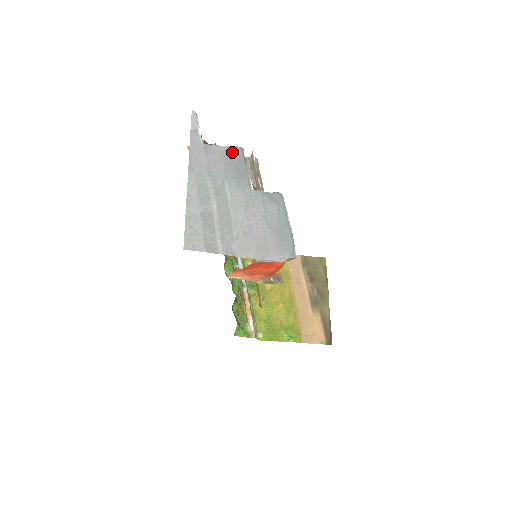
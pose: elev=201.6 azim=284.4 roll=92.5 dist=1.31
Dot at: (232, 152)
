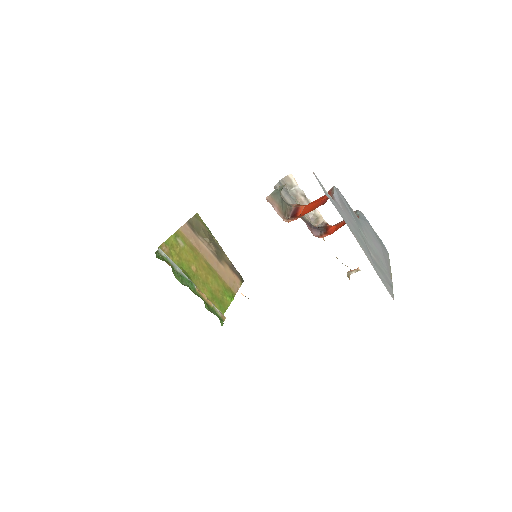
Dot at: (339, 195)
